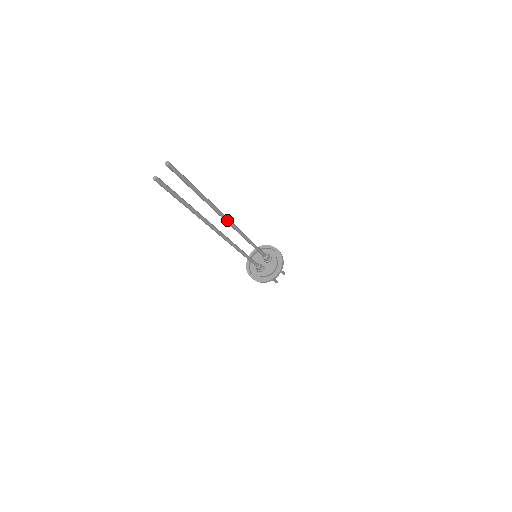
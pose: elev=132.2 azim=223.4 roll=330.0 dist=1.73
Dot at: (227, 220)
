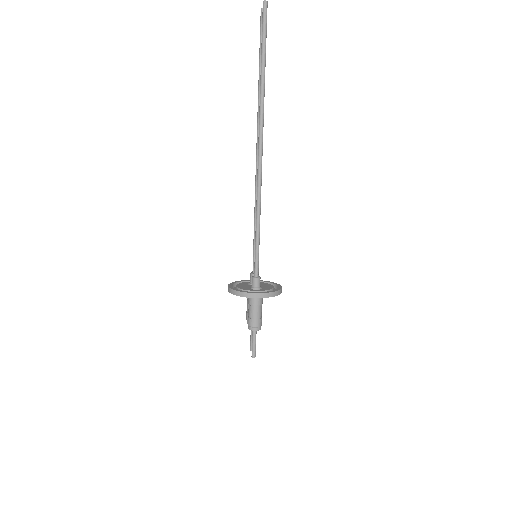
Dot at: occluded
